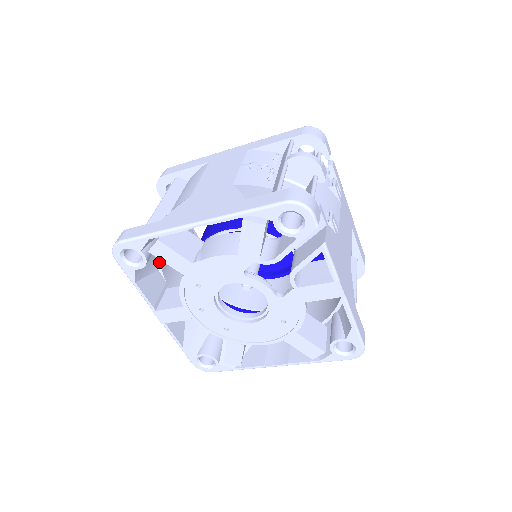
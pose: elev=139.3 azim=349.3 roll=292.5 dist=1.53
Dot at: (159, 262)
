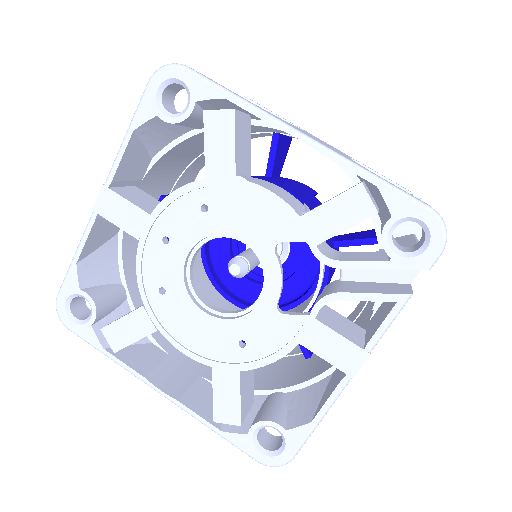
Dot at: (166, 151)
